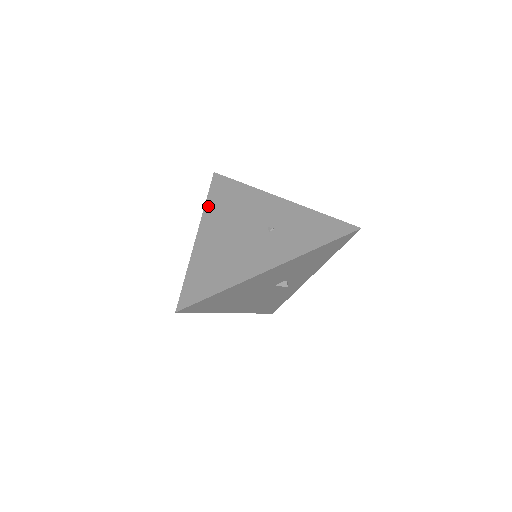
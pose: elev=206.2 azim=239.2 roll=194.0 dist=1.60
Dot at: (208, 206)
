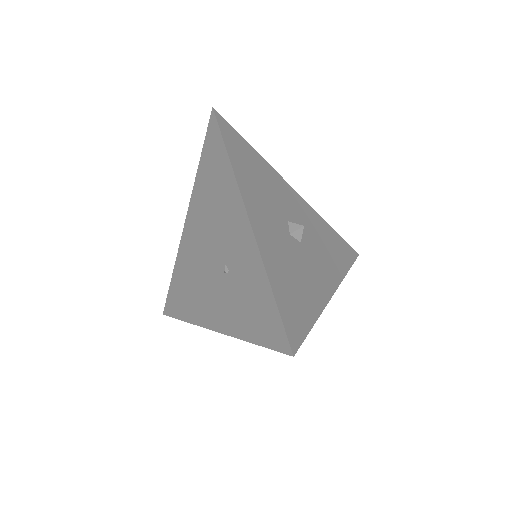
Dot at: (197, 180)
